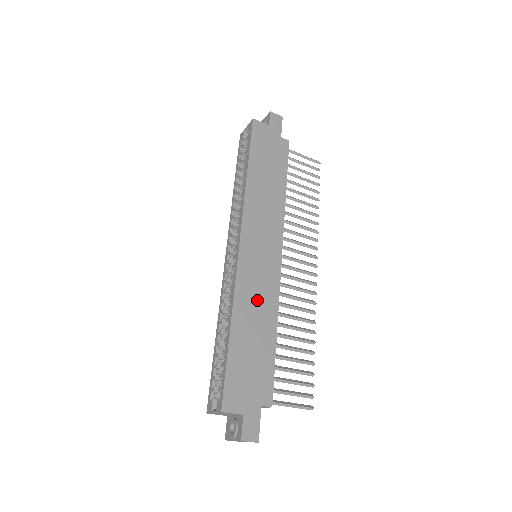
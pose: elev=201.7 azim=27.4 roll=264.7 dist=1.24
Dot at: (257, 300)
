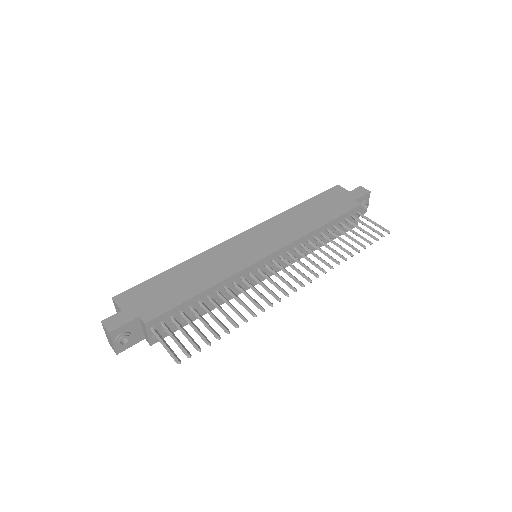
Dot at: (215, 265)
